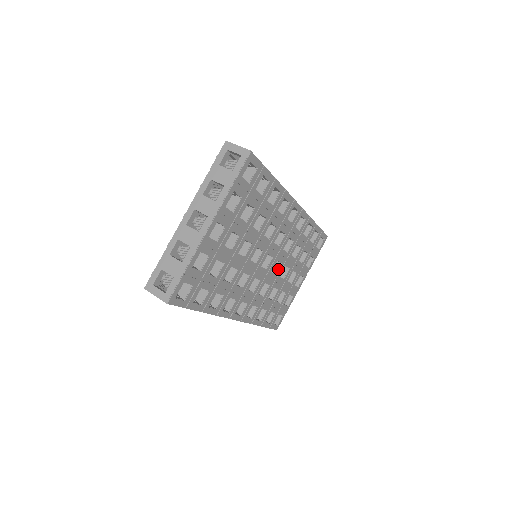
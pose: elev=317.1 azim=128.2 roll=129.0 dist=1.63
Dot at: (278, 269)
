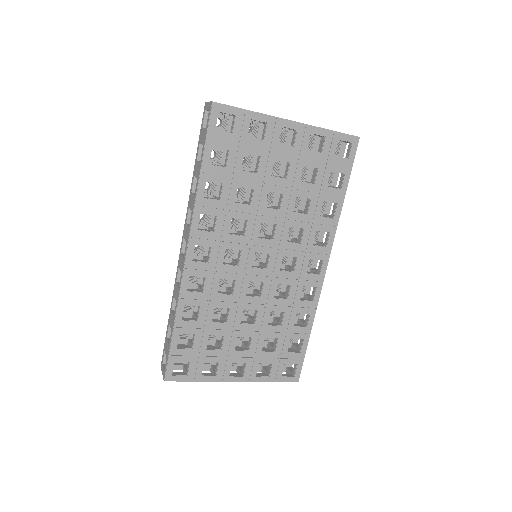
Dot at: (253, 296)
